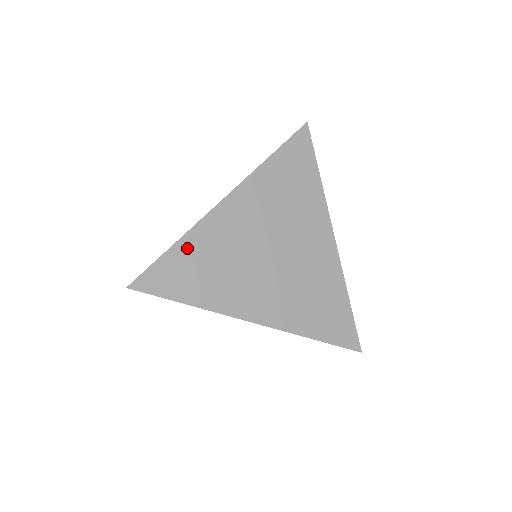
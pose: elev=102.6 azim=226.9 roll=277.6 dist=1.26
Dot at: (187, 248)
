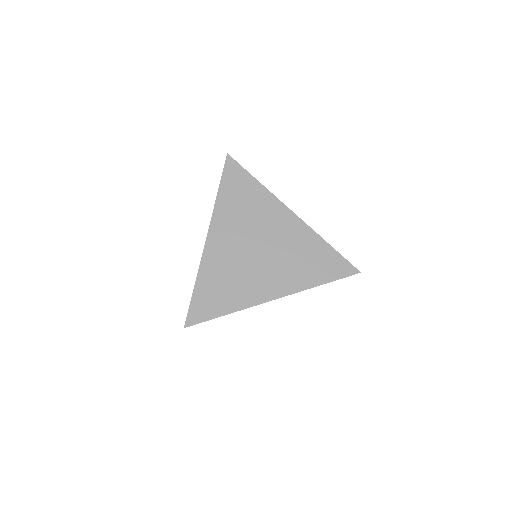
Dot at: (204, 282)
